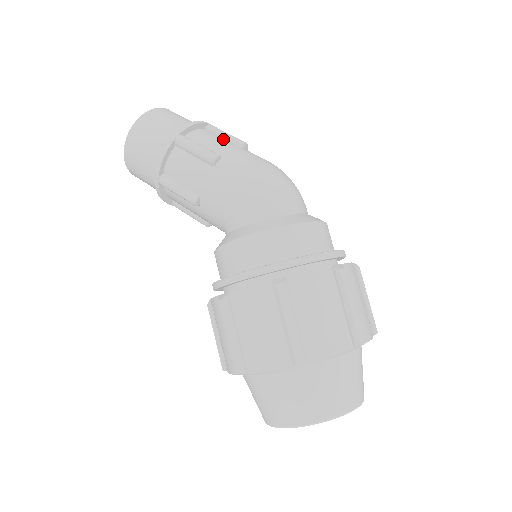
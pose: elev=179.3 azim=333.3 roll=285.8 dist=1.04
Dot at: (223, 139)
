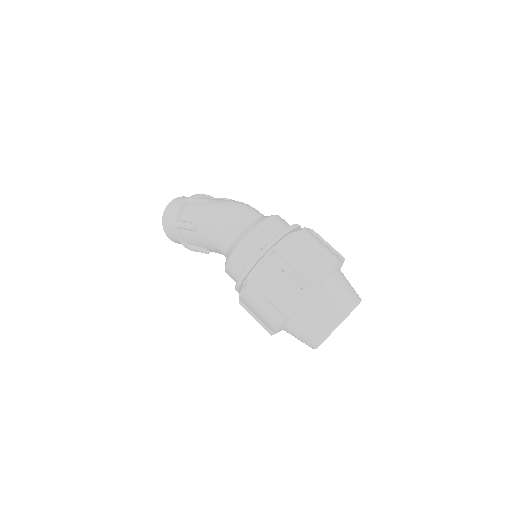
Dot at: (196, 206)
